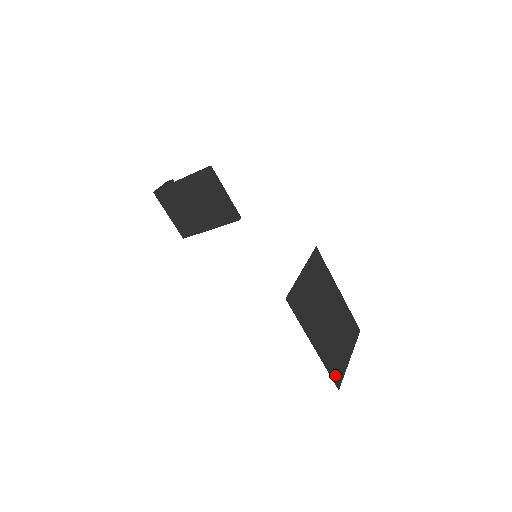
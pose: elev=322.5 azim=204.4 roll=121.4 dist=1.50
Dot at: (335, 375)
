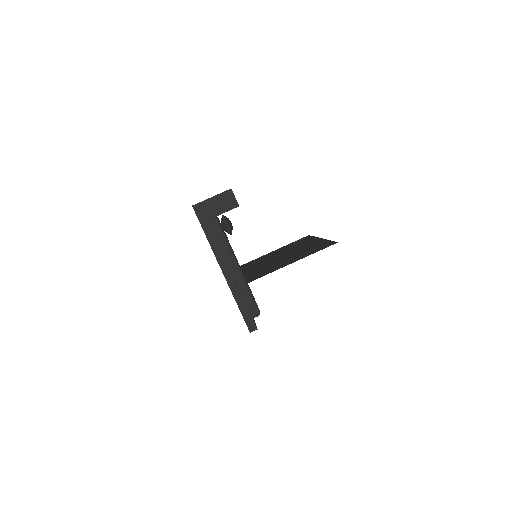
Dot at: occluded
